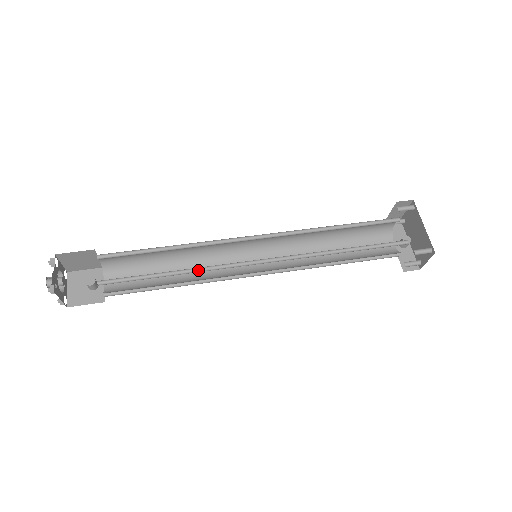
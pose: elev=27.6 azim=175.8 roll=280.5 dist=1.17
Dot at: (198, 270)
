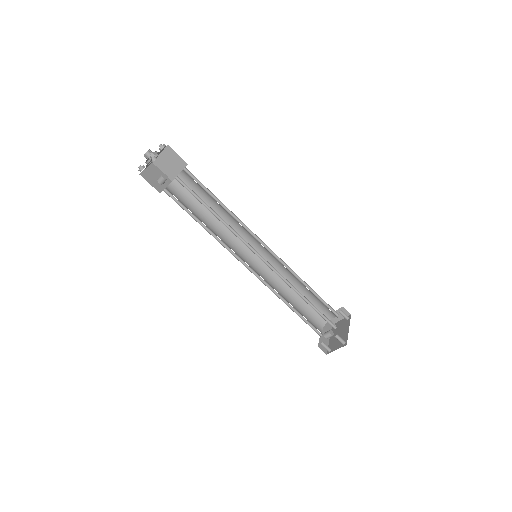
Dot at: (228, 227)
